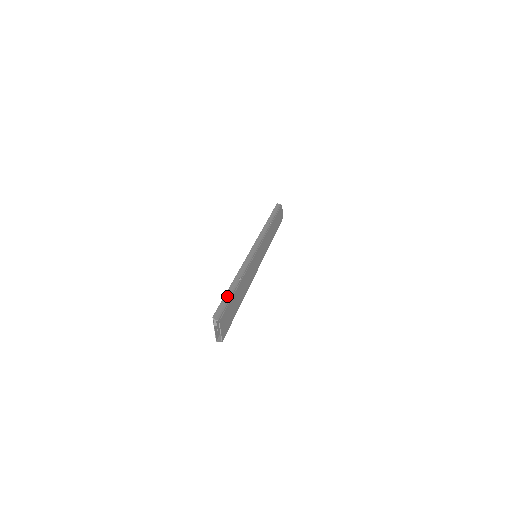
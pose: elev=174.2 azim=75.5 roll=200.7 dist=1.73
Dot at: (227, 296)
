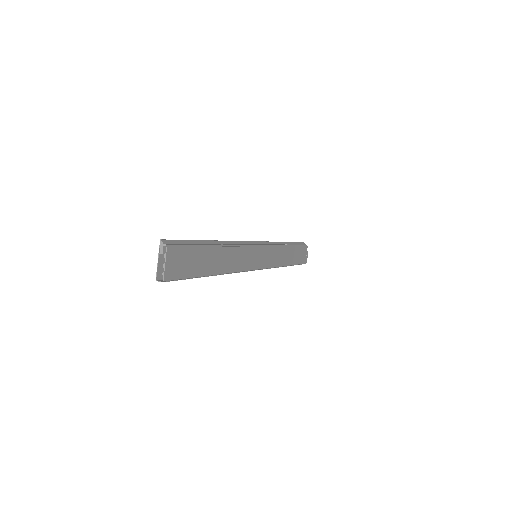
Dot at: (194, 242)
